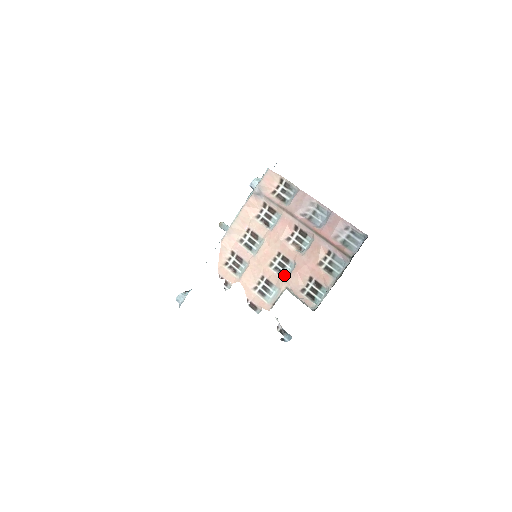
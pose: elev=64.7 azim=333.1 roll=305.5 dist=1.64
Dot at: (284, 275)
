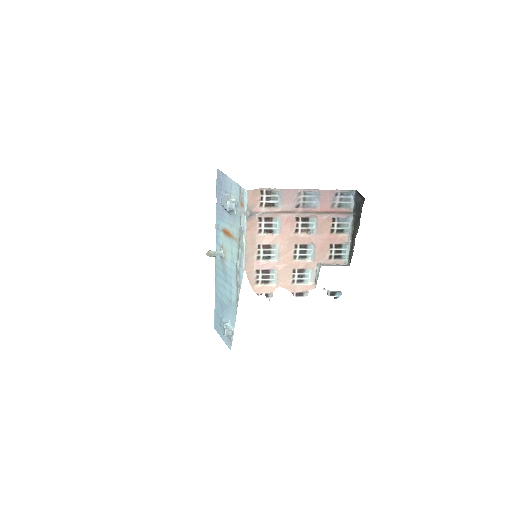
Dot at: (309, 257)
